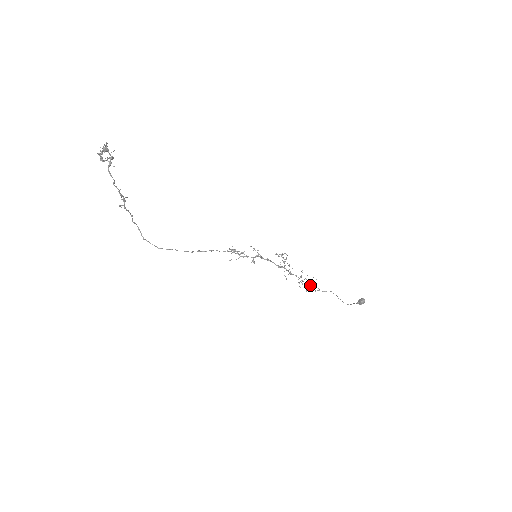
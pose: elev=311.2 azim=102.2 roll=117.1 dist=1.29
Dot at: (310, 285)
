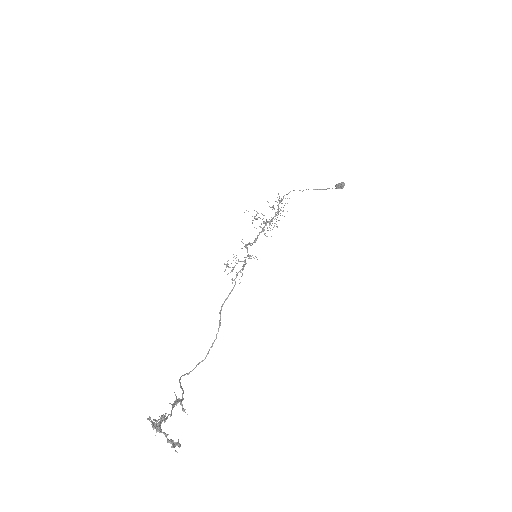
Dot at: (279, 203)
